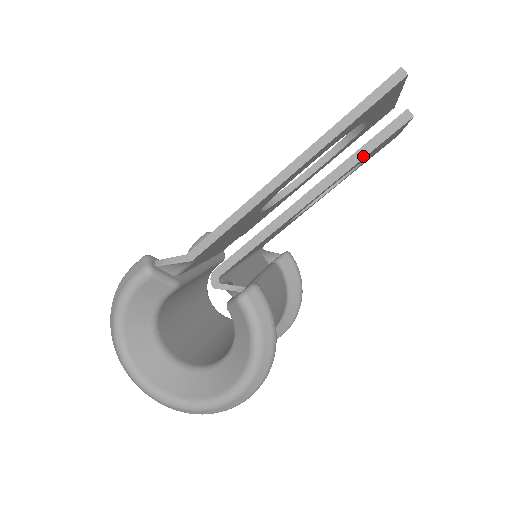
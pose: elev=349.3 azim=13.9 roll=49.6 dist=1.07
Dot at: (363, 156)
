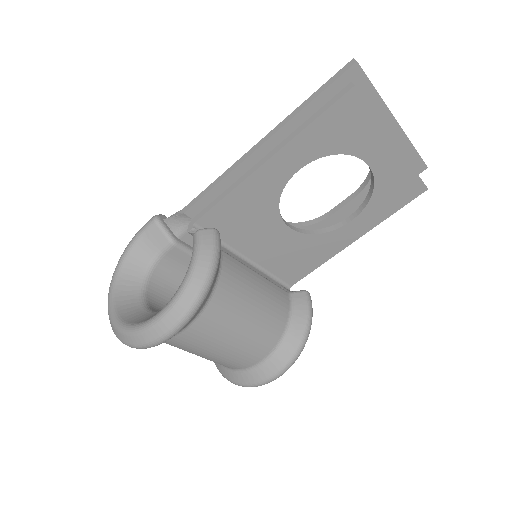
Dot at: (313, 120)
